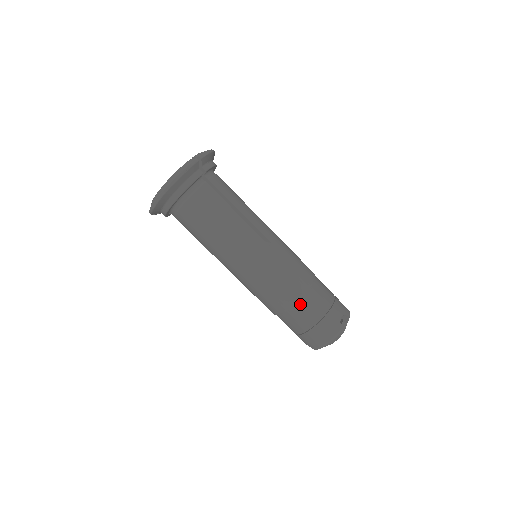
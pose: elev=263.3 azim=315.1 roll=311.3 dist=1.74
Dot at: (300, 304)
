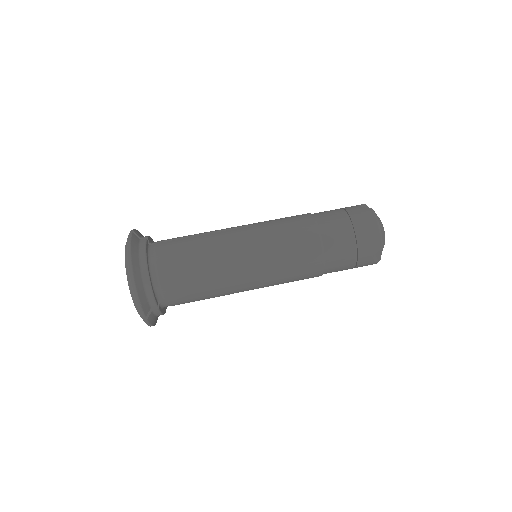
Dot at: (323, 228)
